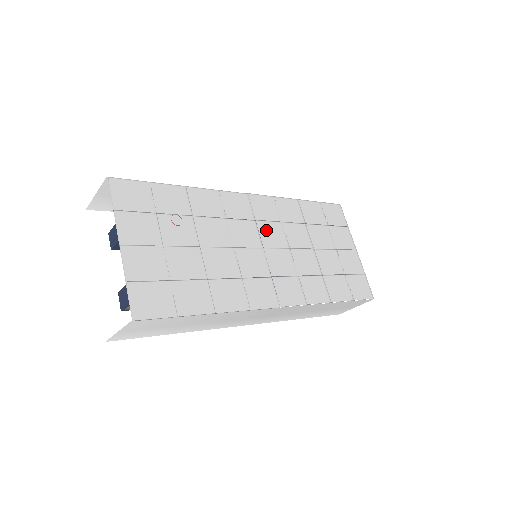
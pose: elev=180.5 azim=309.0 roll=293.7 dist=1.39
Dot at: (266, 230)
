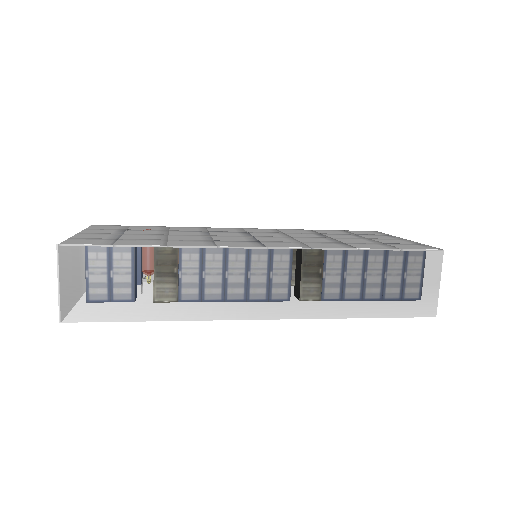
Dot at: occluded
